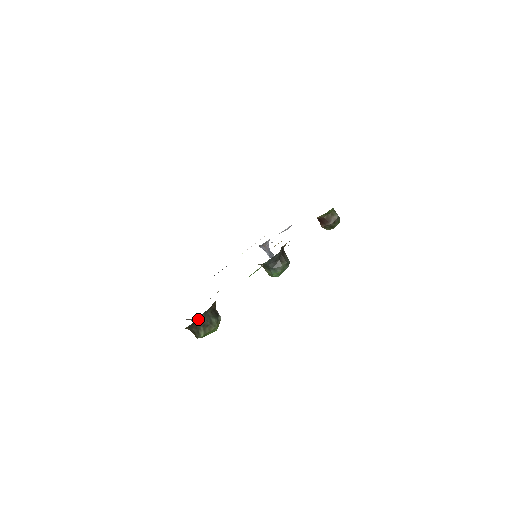
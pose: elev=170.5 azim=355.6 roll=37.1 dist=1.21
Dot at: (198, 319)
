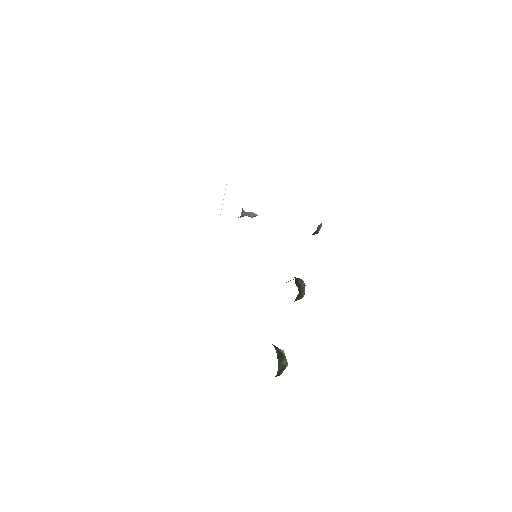
Dot at: occluded
